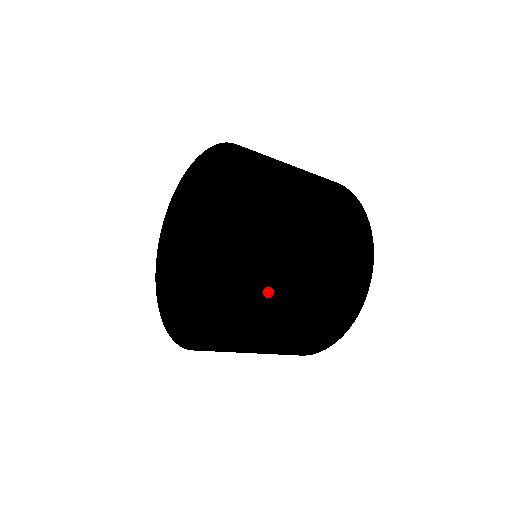
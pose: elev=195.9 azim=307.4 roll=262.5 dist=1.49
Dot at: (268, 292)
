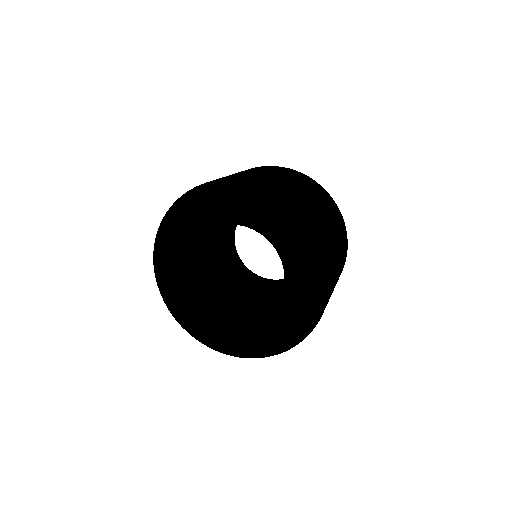
Dot at: occluded
